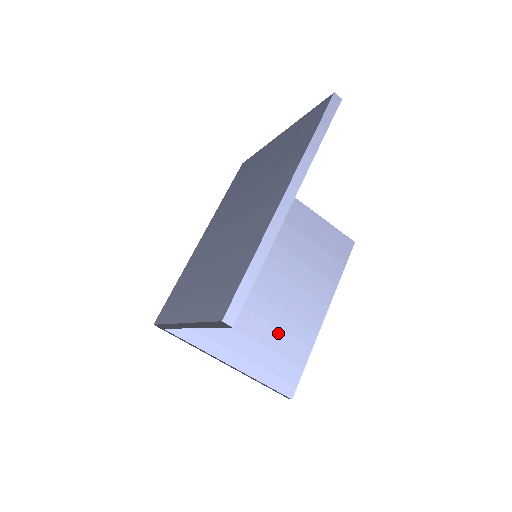
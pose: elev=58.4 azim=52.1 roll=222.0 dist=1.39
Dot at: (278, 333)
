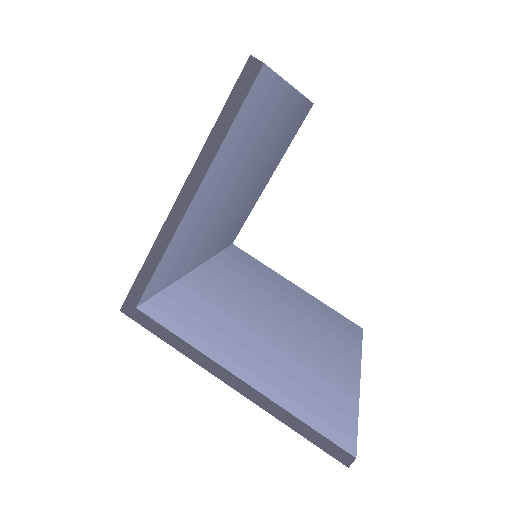
Dot at: (302, 370)
